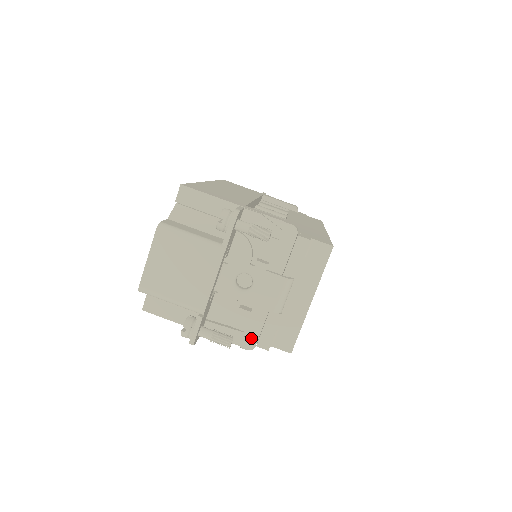
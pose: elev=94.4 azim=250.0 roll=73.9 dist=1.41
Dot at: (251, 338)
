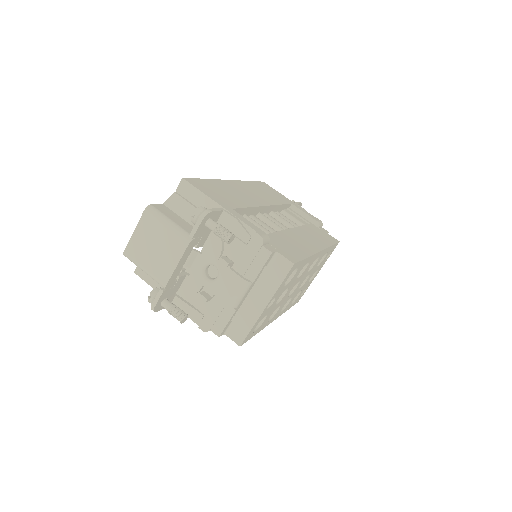
Dot at: (208, 322)
